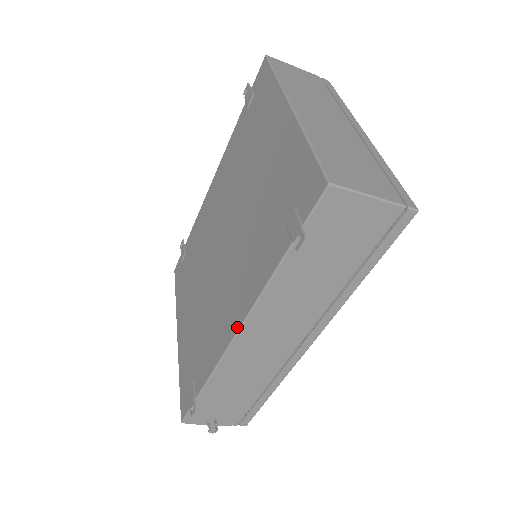
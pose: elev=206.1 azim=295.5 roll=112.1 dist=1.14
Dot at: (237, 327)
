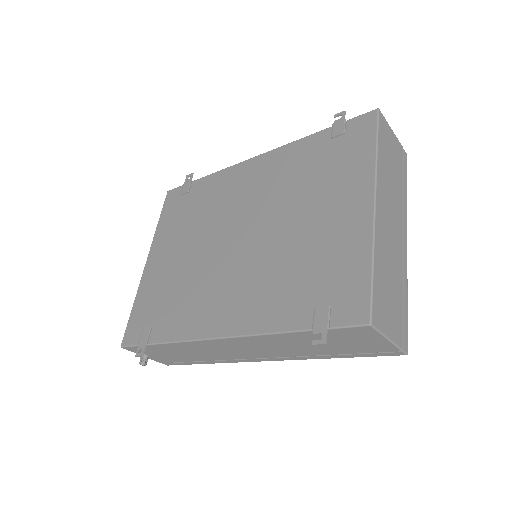
Dot at: (221, 334)
